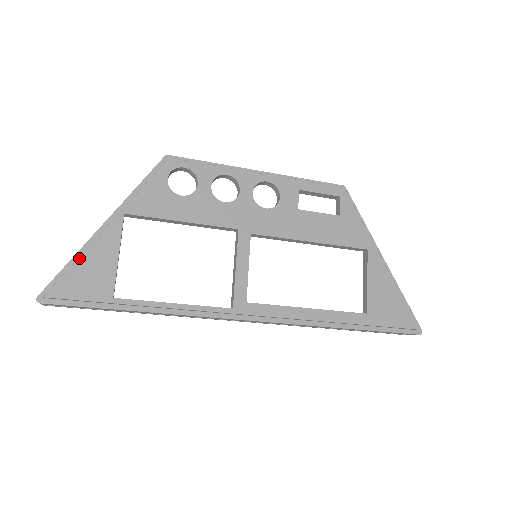
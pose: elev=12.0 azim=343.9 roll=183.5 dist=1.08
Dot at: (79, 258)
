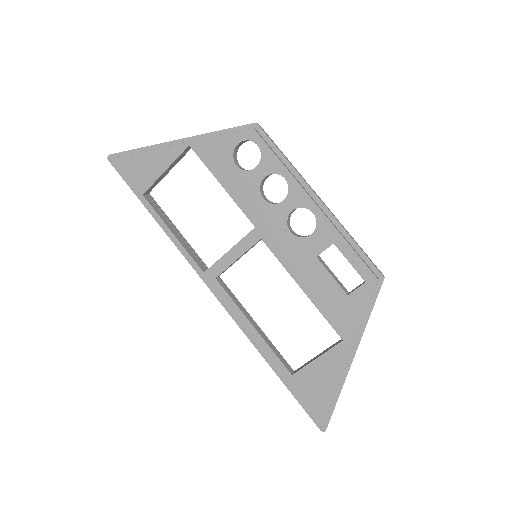
Dot at: (142, 152)
